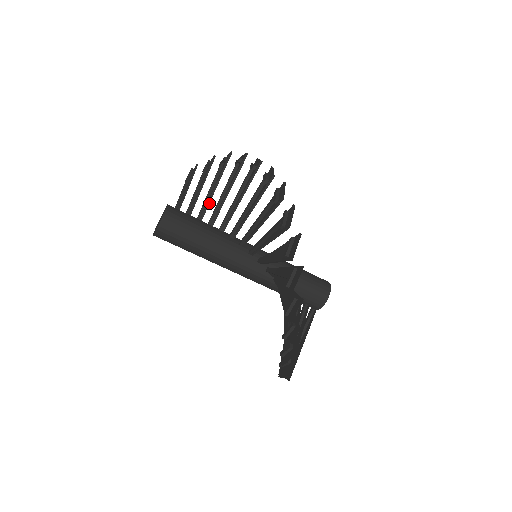
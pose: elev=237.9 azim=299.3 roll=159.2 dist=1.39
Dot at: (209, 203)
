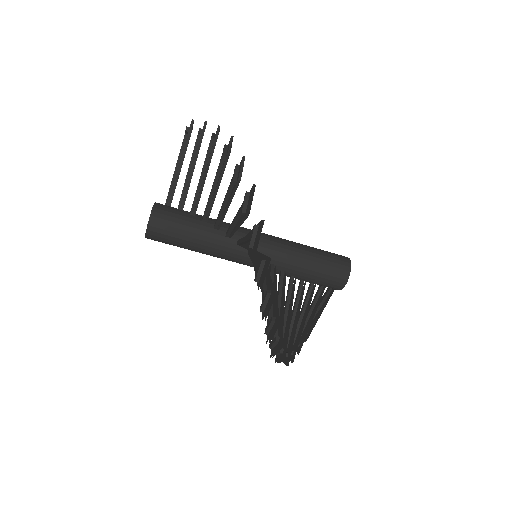
Dot at: (200, 196)
